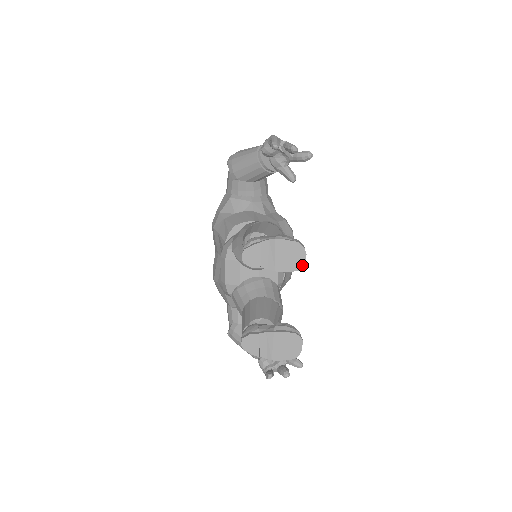
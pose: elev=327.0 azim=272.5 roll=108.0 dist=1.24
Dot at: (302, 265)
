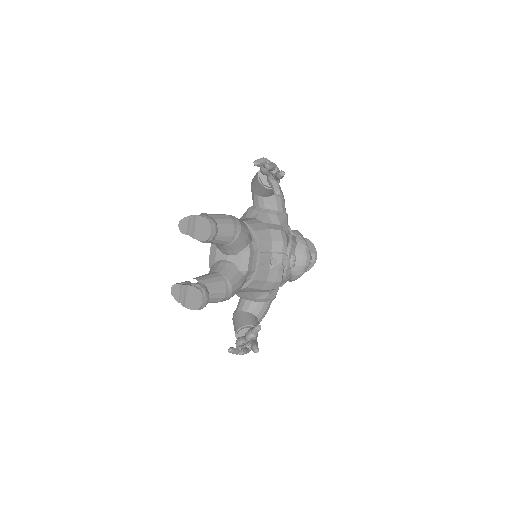
Dot at: (208, 237)
